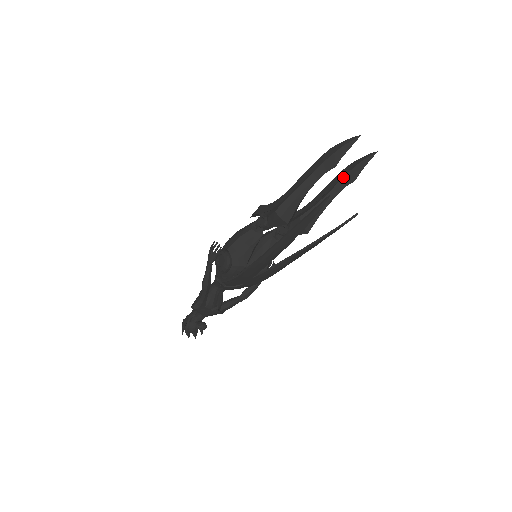
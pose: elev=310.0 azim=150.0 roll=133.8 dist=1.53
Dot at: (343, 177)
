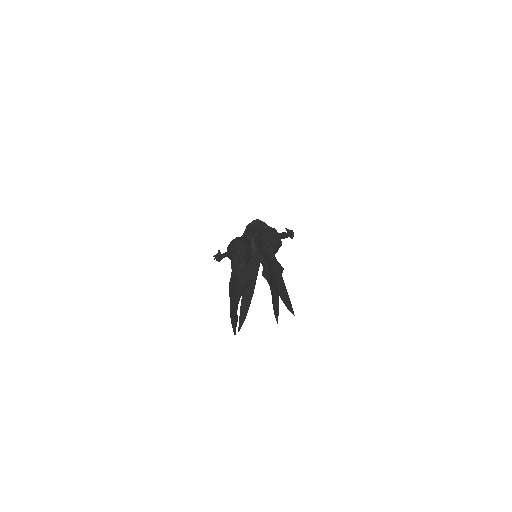
Dot at: occluded
